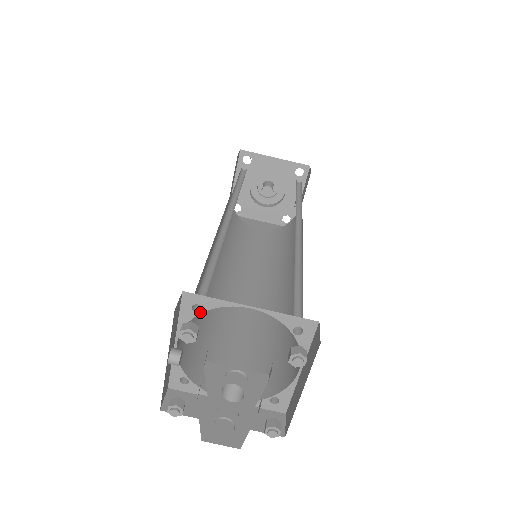
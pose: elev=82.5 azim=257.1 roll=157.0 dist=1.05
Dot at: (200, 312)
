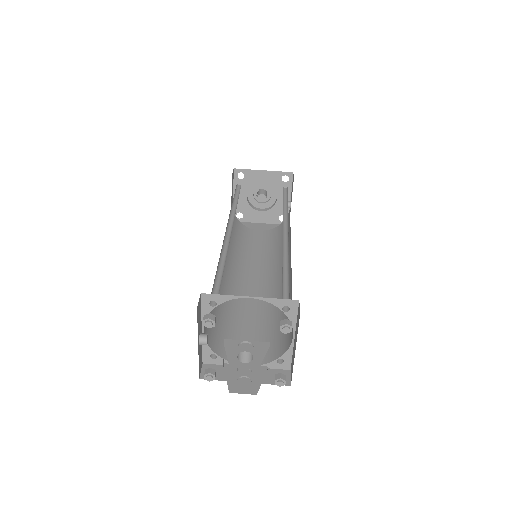
Dot at: (215, 306)
